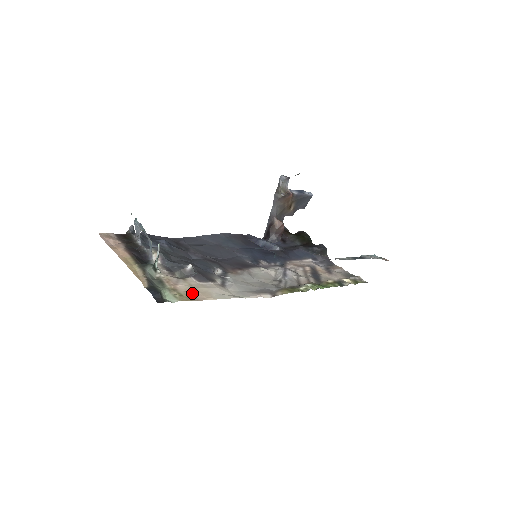
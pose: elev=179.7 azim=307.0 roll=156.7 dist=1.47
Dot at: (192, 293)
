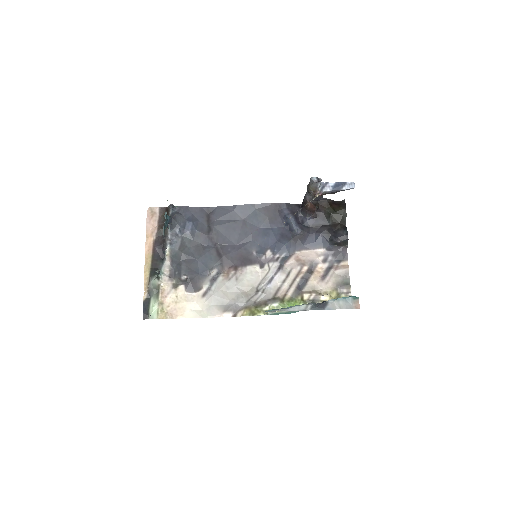
Dot at: (172, 309)
